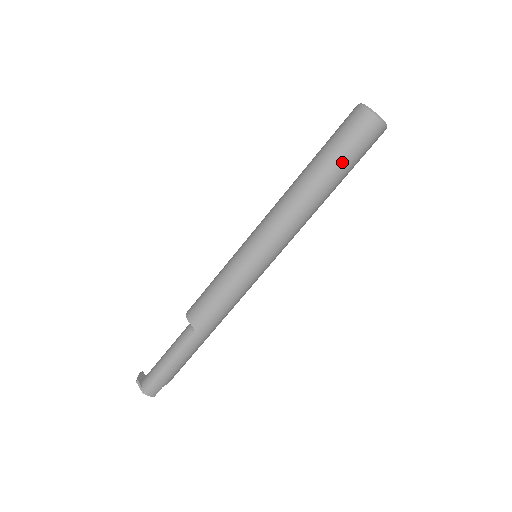
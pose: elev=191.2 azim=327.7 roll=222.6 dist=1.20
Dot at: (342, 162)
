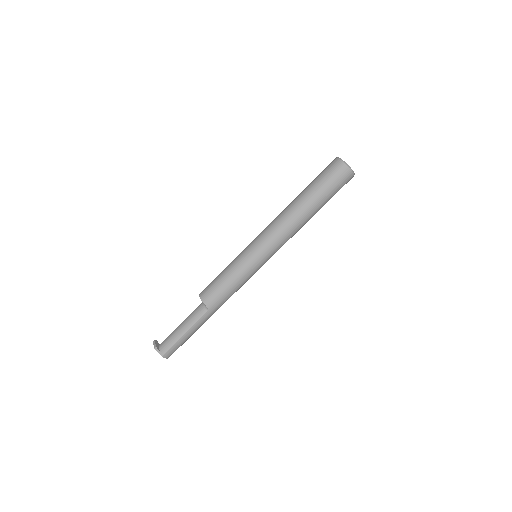
Dot at: (326, 198)
